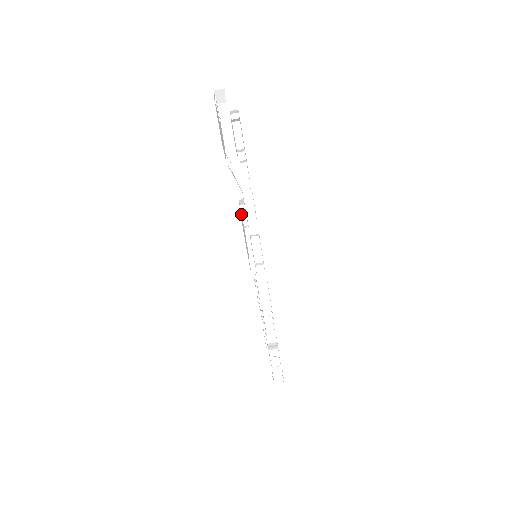
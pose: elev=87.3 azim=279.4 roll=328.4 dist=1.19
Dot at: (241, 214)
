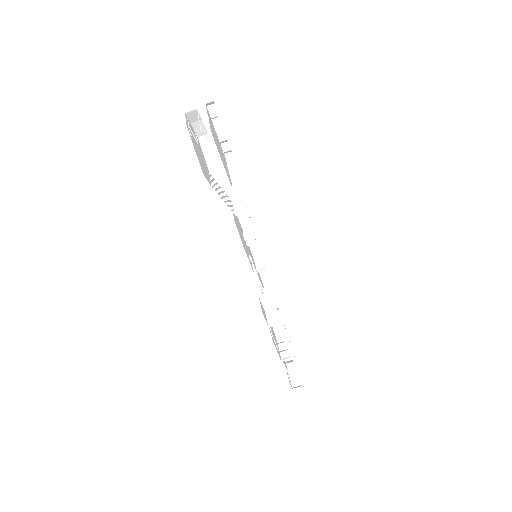
Dot at: occluded
